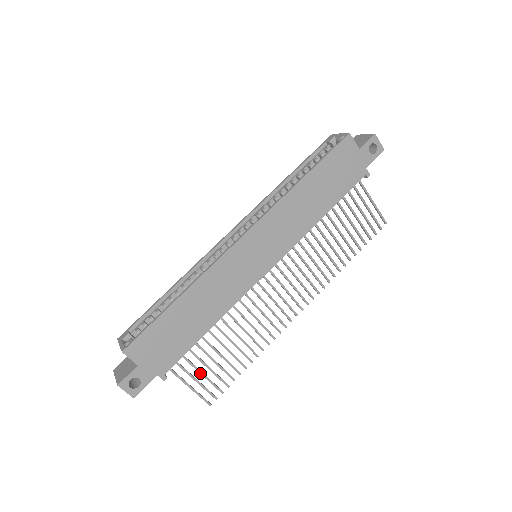
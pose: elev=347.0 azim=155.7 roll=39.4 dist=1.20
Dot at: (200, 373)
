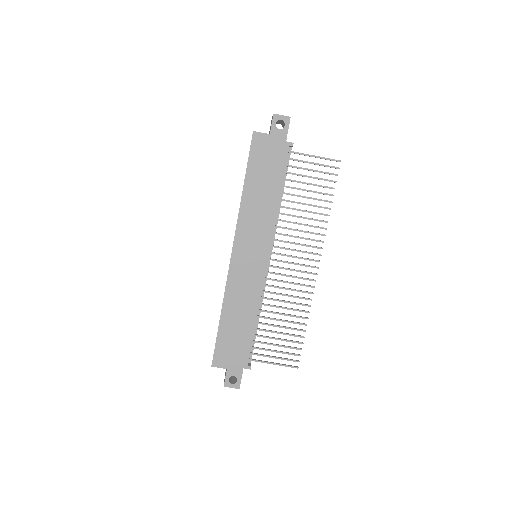
Dot at: occluded
